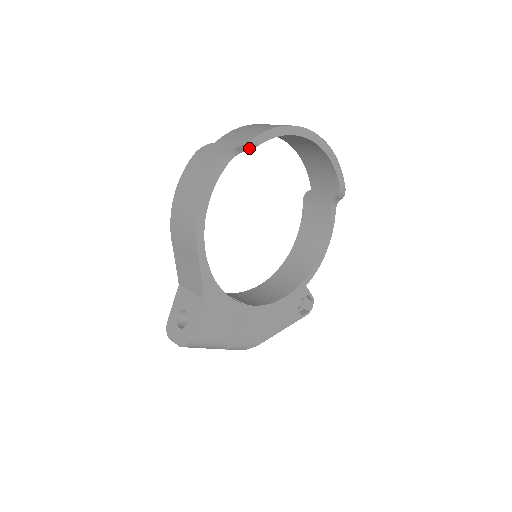
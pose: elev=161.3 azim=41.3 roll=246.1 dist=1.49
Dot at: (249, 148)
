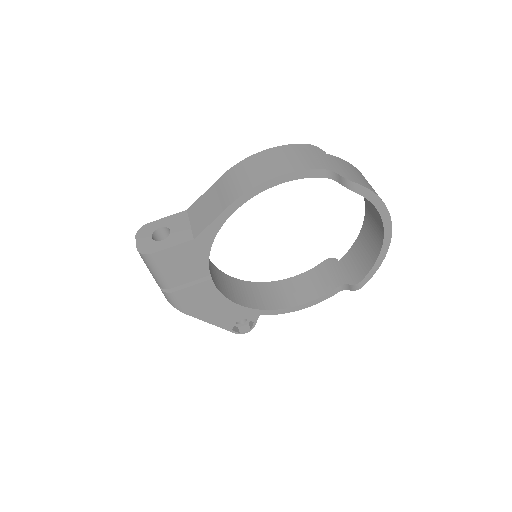
Dot at: (346, 185)
